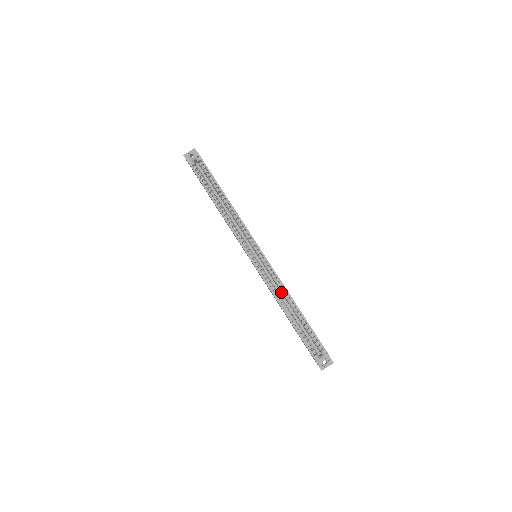
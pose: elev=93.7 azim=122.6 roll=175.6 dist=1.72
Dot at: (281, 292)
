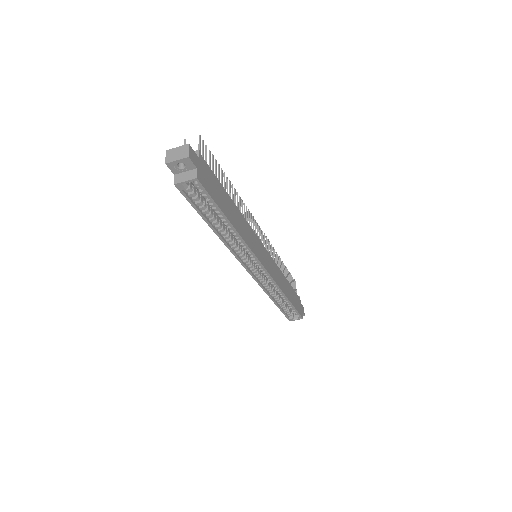
Dot at: occluded
